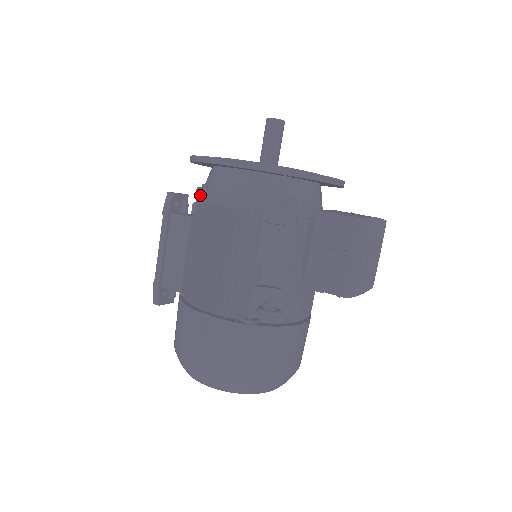
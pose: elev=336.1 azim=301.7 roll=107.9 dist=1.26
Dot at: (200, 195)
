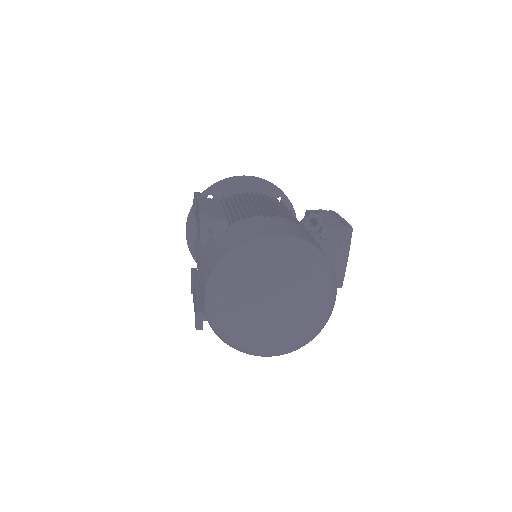
Dot at: (222, 197)
